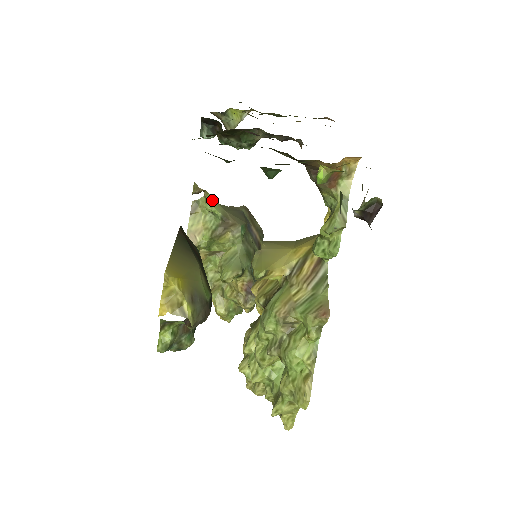
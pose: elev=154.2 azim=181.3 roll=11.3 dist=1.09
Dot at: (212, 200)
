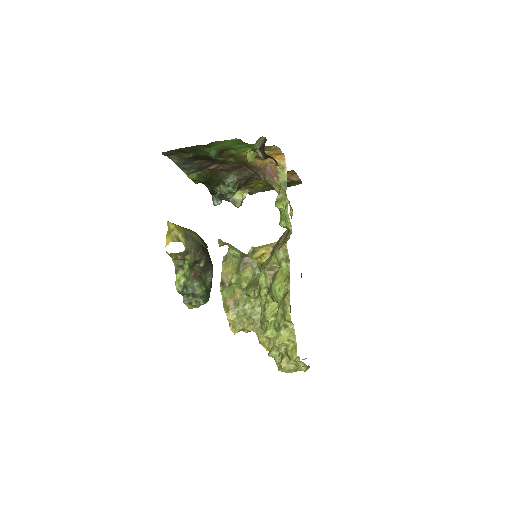
Dot at: (233, 247)
